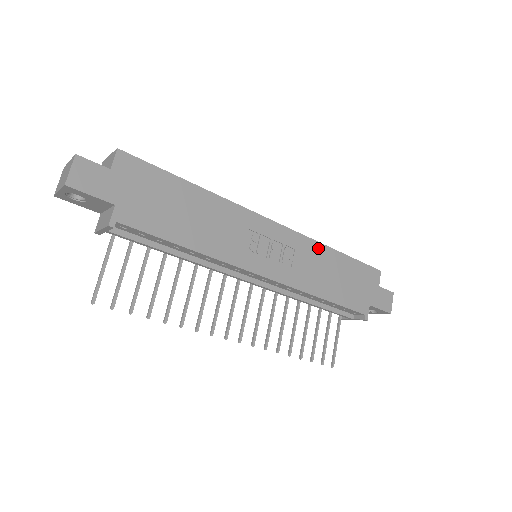
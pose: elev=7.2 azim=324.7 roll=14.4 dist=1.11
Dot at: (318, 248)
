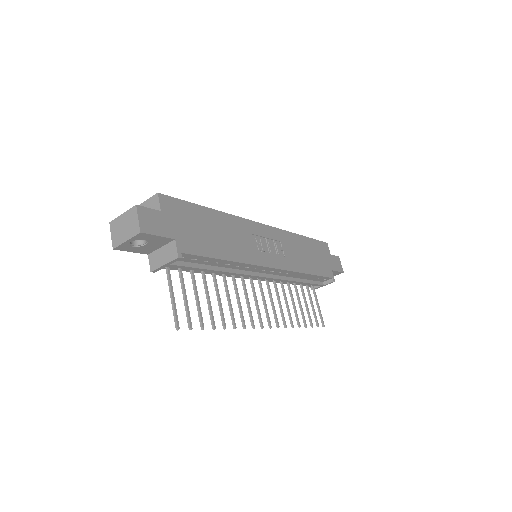
Dot at: (291, 237)
